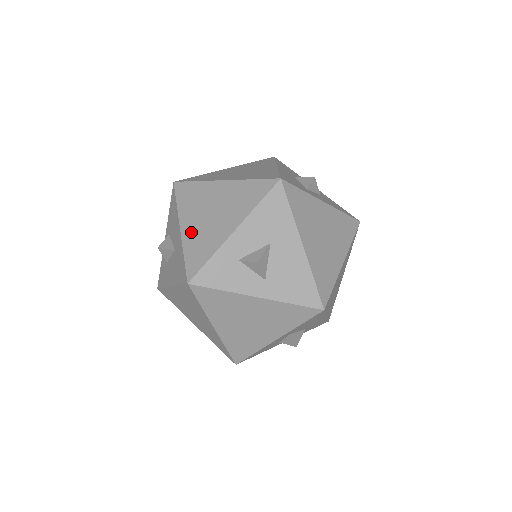
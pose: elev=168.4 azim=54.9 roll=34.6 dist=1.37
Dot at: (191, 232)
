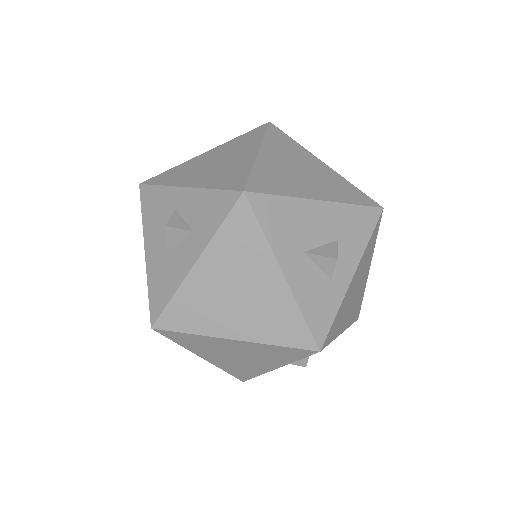
Dot at: (220, 363)
